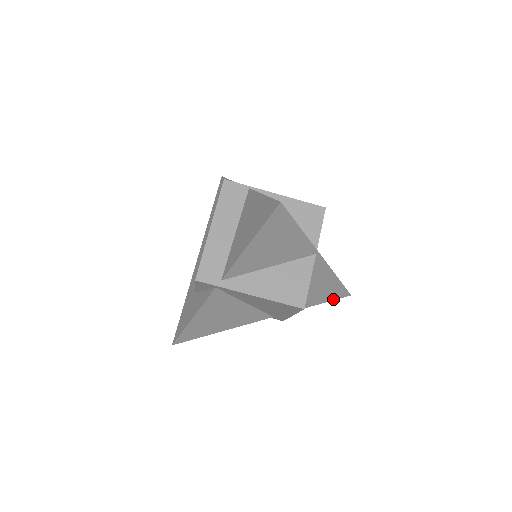
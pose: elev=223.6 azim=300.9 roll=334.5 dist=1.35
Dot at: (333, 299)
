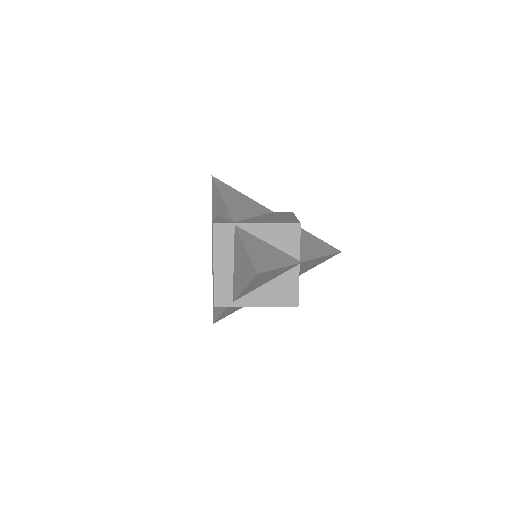
Dot at: (327, 259)
